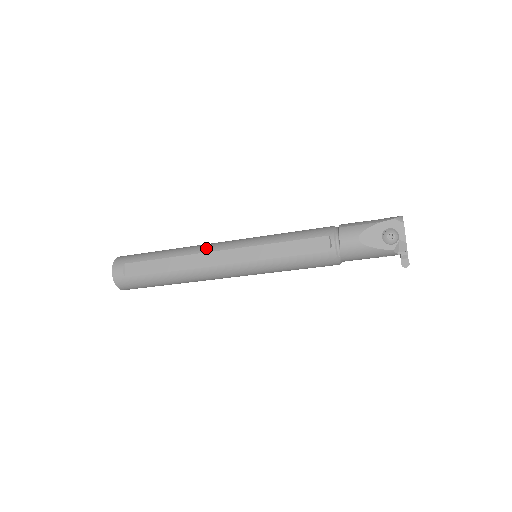
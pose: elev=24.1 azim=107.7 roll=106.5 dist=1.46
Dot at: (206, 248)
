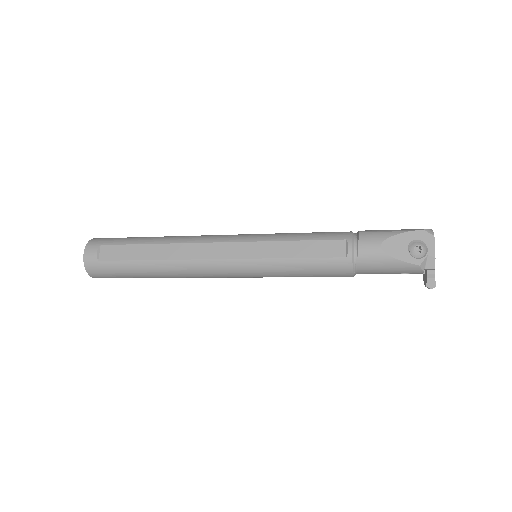
Dot at: (199, 238)
